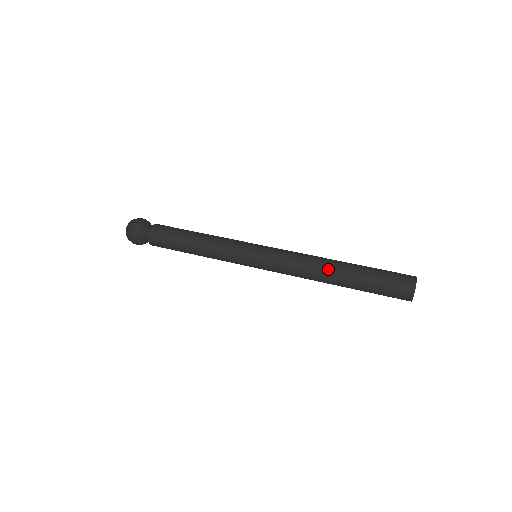
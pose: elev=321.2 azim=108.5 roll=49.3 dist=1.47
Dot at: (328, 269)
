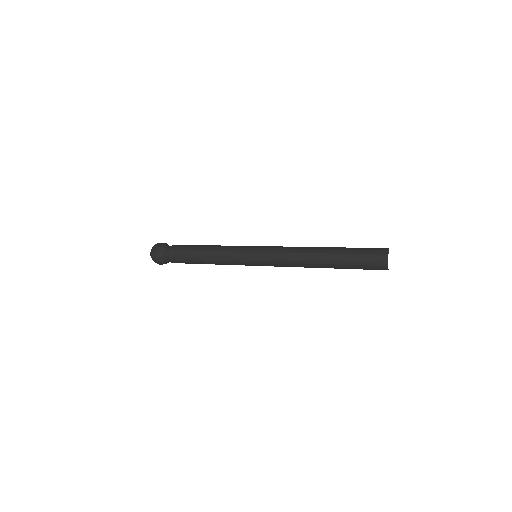
Dot at: (314, 260)
